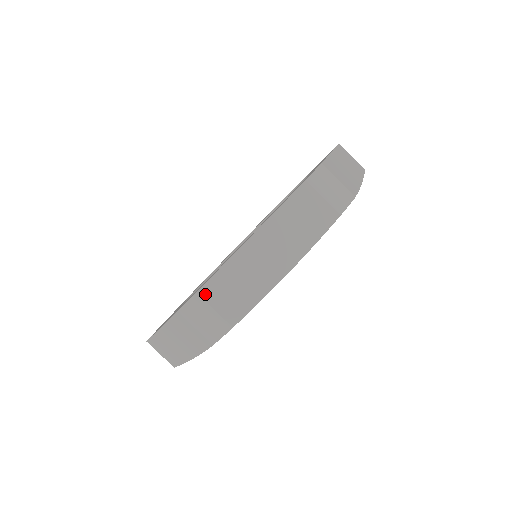
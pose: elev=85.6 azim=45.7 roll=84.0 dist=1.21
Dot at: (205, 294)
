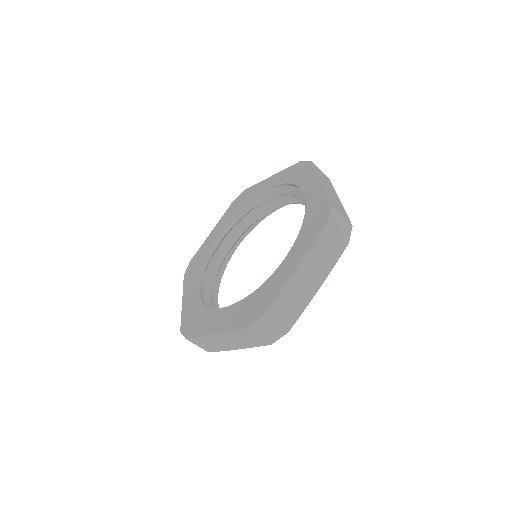
Dot at: (270, 315)
